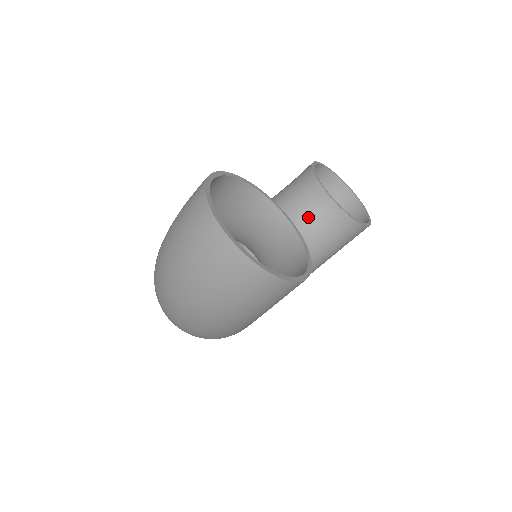
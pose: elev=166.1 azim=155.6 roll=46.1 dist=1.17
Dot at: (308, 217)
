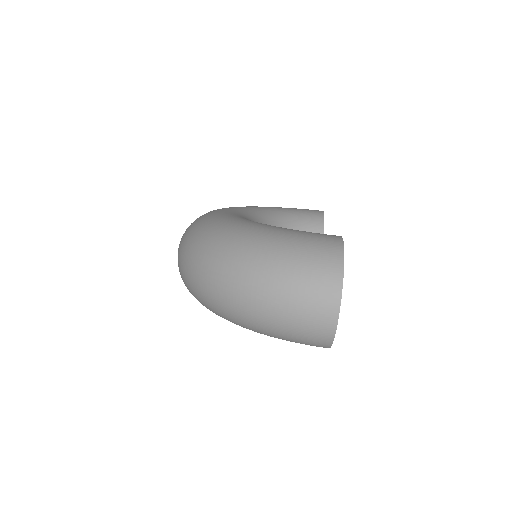
Dot at: occluded
